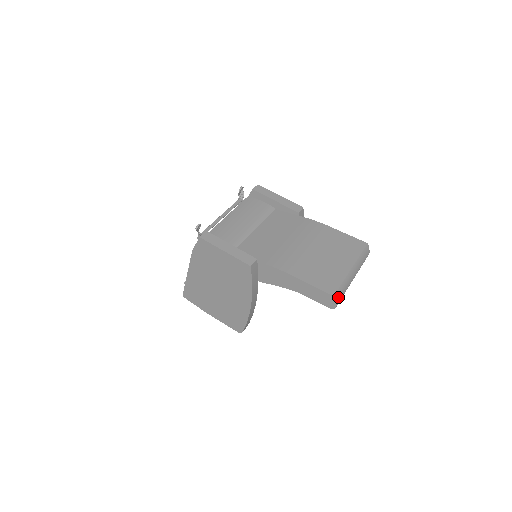
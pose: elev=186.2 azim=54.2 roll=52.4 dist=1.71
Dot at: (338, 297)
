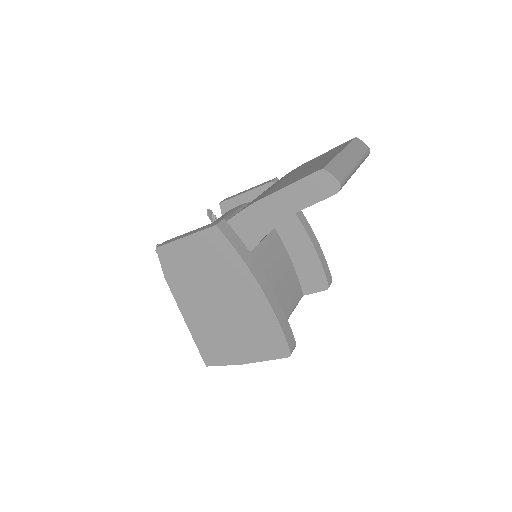
Dot at: (334, 172)
